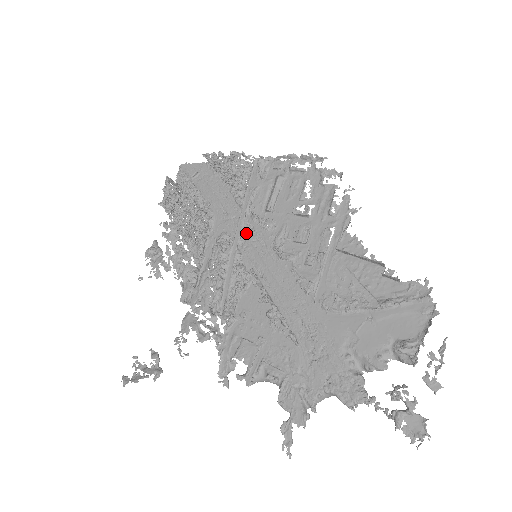
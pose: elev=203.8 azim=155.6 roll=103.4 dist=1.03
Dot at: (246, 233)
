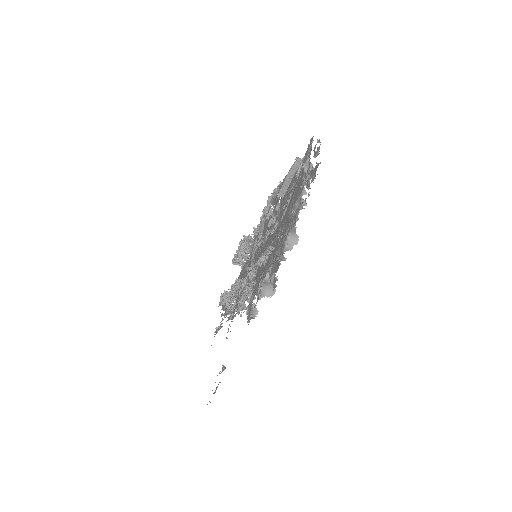
Dot at: (254, 259)
